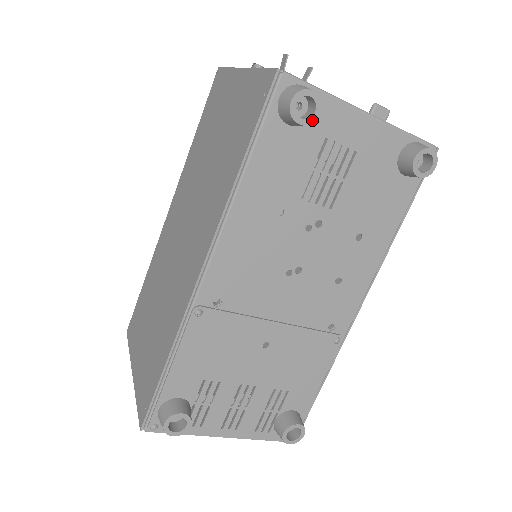
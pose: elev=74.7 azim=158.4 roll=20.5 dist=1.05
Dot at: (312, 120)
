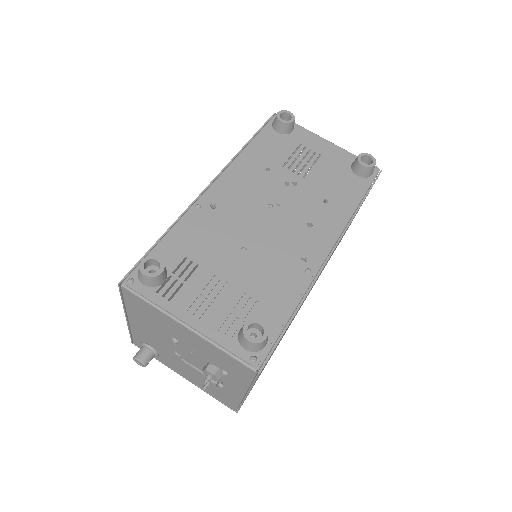
Dot at: (289, 122)
